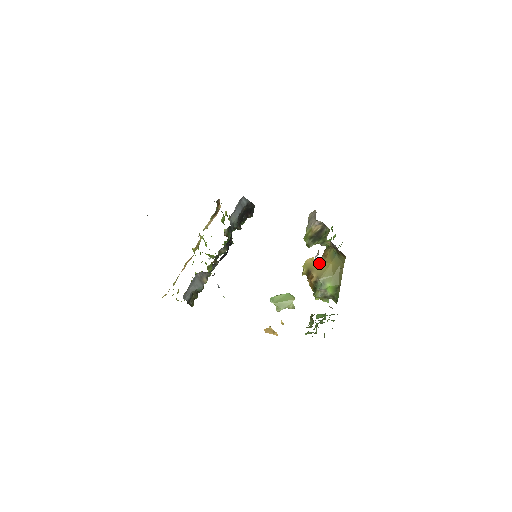
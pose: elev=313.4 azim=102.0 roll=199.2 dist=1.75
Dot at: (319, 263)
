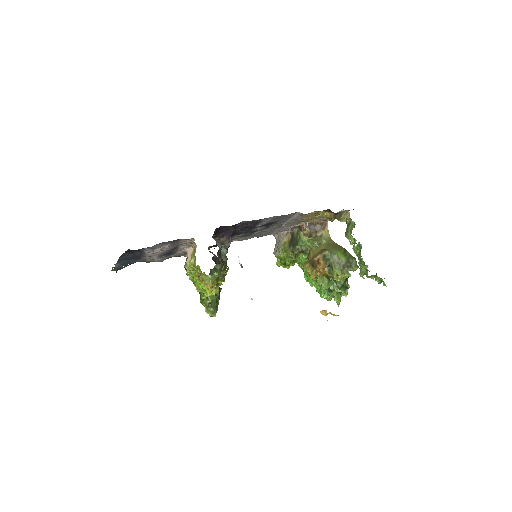
Dot at: occluded
